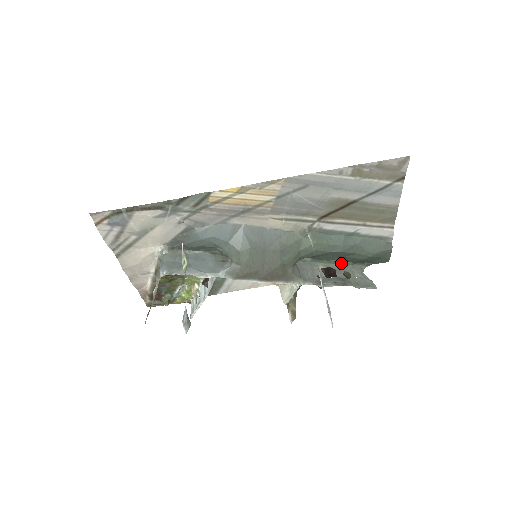
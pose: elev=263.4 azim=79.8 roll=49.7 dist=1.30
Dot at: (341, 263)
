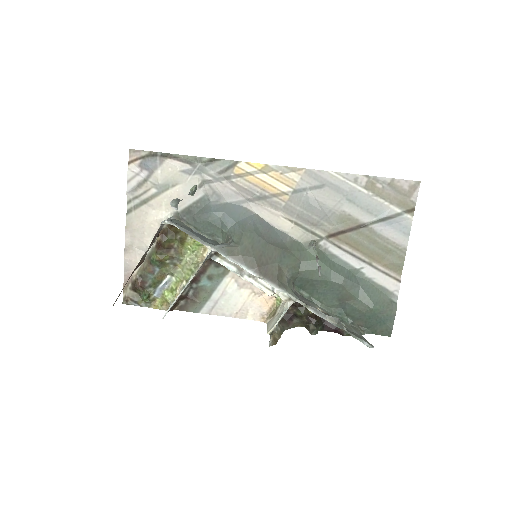
Dot at: (339, 316)
